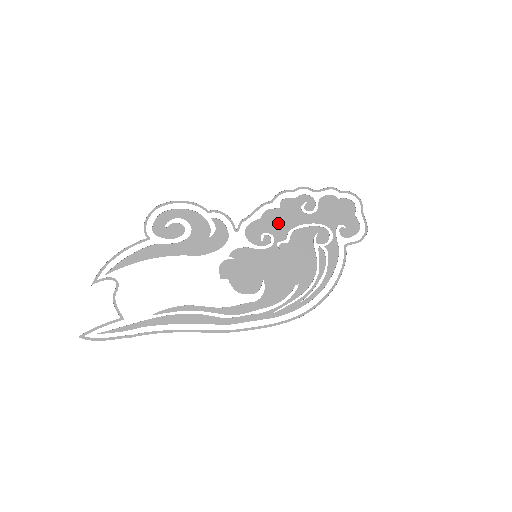
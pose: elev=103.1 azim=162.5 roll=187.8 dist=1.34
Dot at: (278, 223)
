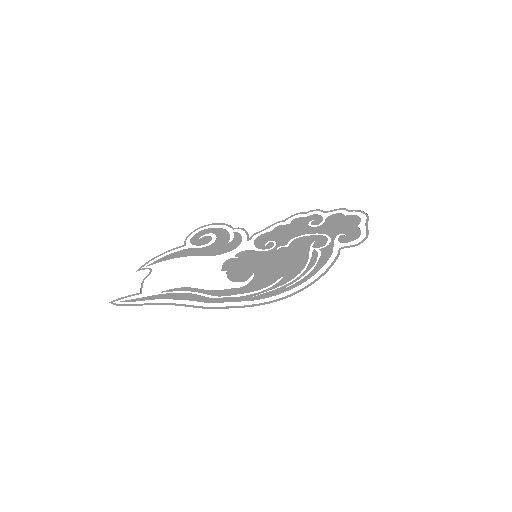
Dot at: (284, 234)
